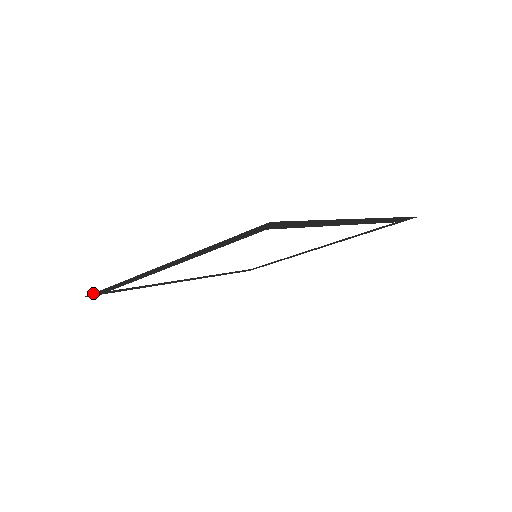
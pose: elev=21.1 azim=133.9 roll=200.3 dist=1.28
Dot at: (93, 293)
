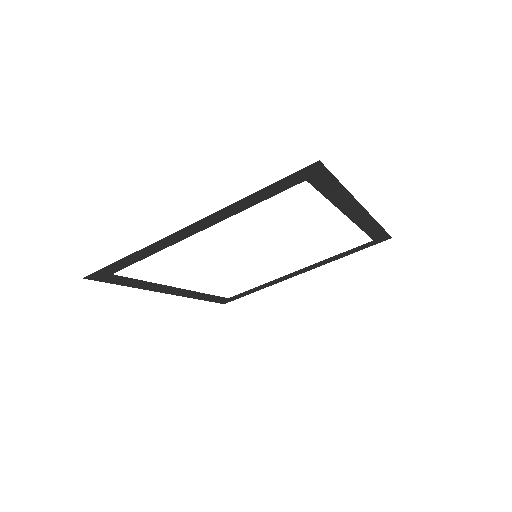
Dot at: (98, 271)
